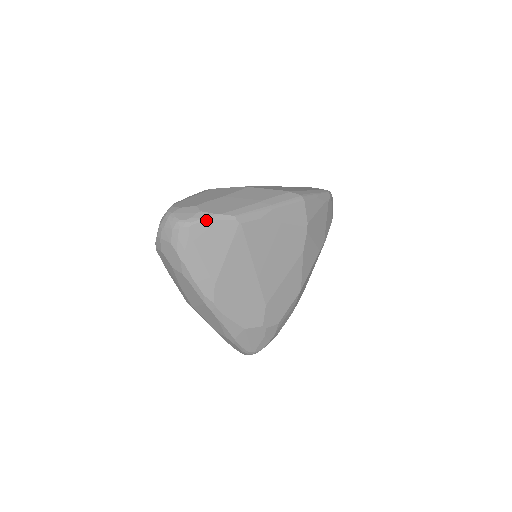
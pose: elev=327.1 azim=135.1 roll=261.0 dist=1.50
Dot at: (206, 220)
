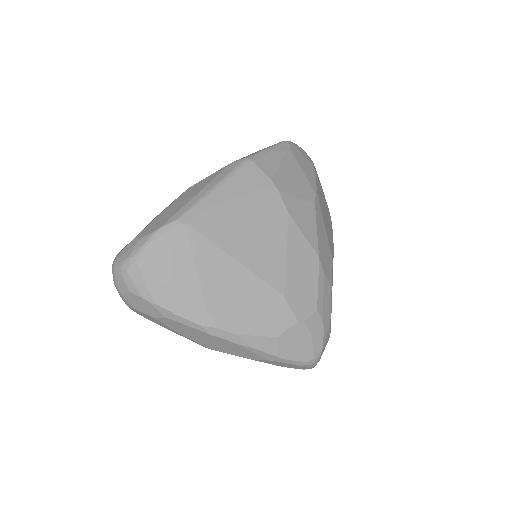
Dot at: (148, 244)
